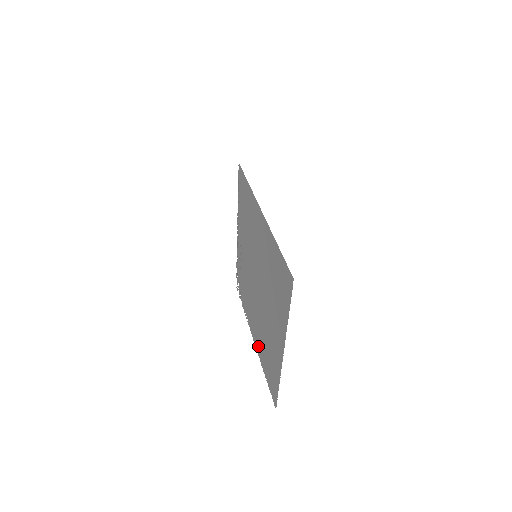
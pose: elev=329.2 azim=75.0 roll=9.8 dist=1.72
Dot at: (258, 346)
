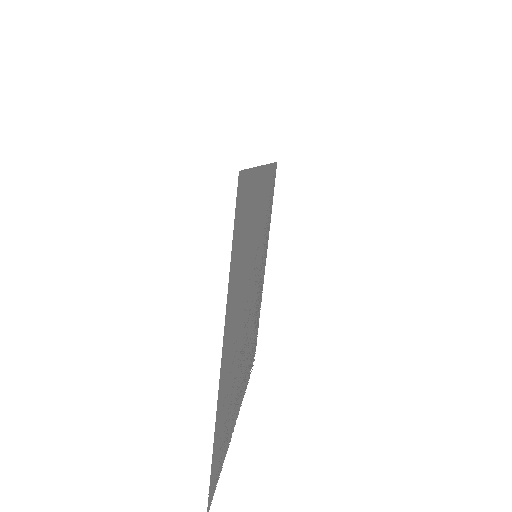
Dot at: (233, 419)
